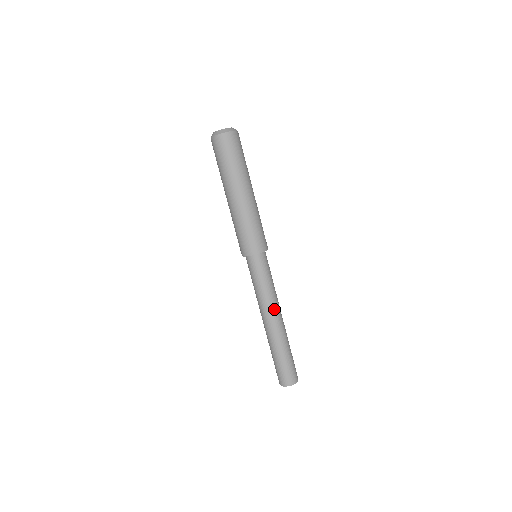
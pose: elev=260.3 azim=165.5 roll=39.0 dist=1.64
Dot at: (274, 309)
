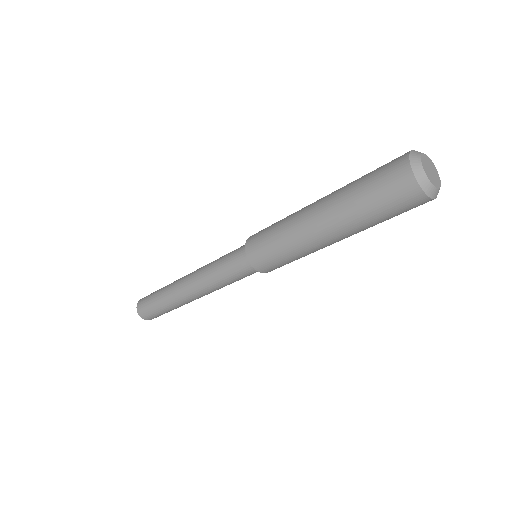
Dot at: (207, 293)
